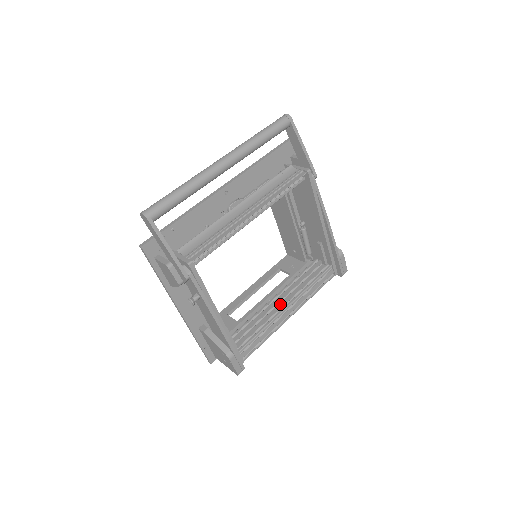
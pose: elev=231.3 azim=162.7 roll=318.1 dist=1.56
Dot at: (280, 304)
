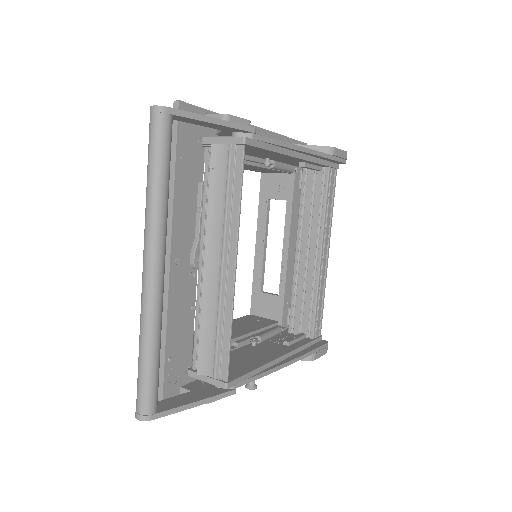
Dot at: (310, 257)
